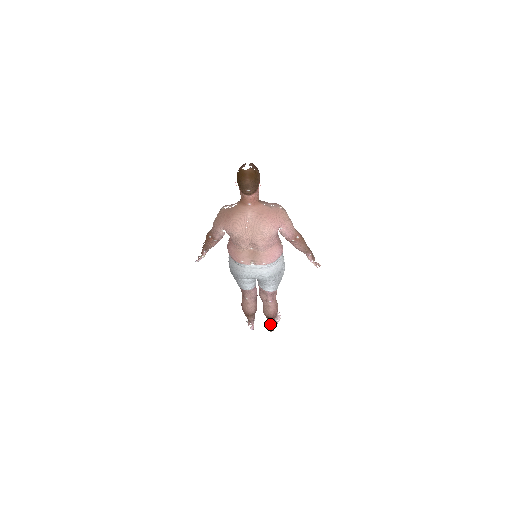
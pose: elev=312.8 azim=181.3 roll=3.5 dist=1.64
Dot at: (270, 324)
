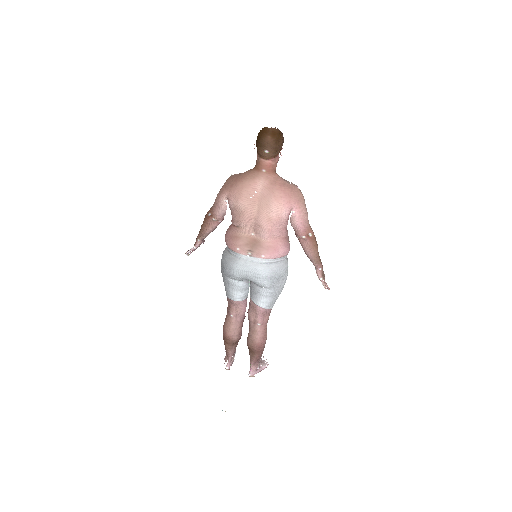
Dot at: (252, 365)
